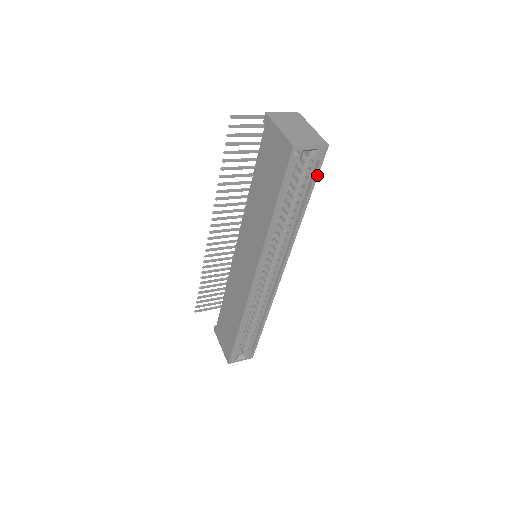
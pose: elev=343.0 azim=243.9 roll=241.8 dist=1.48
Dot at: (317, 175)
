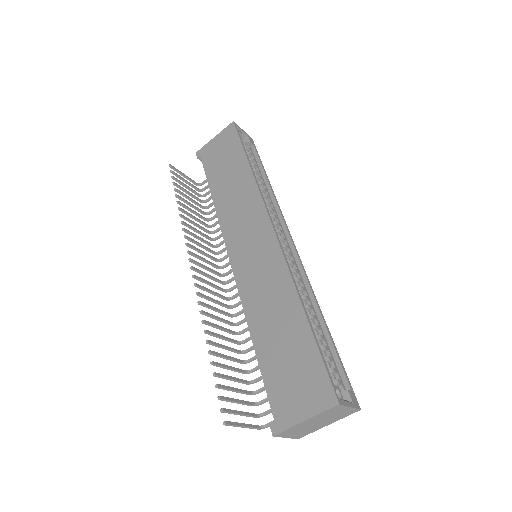
Dot at: (258, 155)
